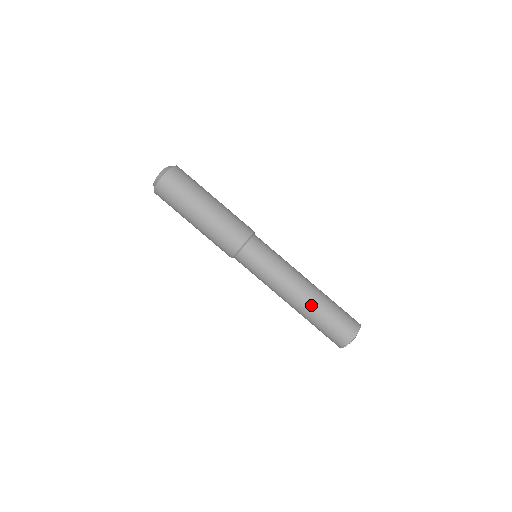
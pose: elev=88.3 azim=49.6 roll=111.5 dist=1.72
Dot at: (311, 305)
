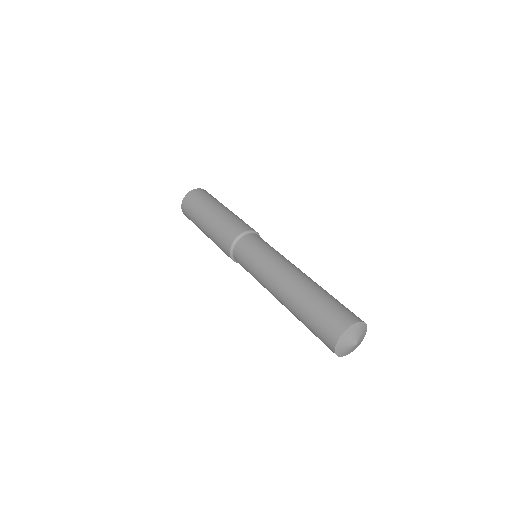
Dot at: occluded
